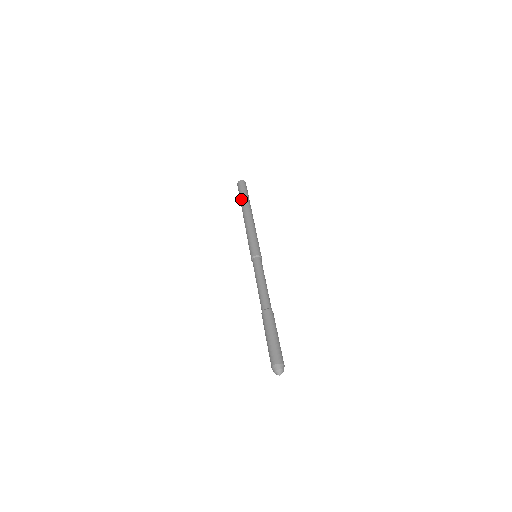
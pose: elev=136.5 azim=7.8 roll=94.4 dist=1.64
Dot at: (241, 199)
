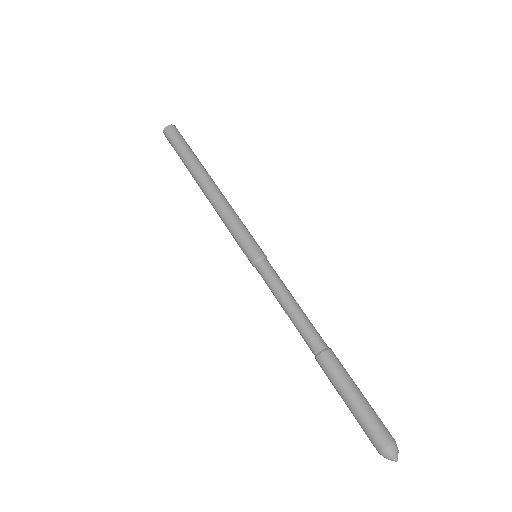
Dot at: (189, 155)
